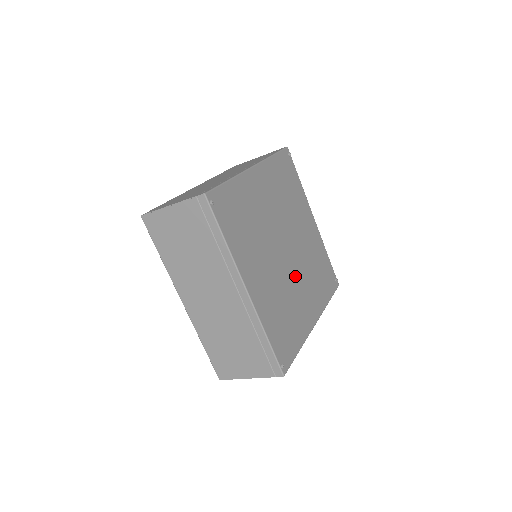
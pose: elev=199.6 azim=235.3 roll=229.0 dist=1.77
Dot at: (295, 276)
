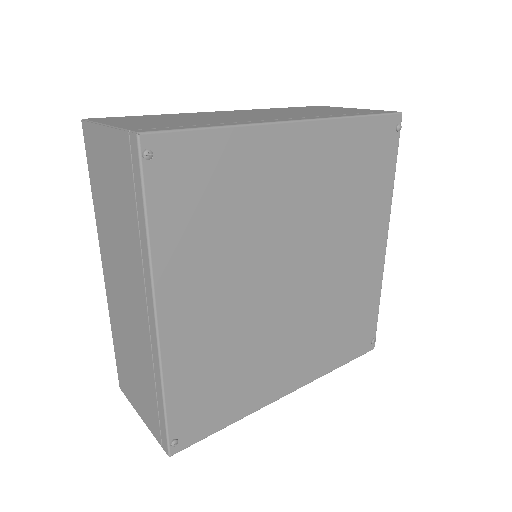
Dot at: (287, 319)
